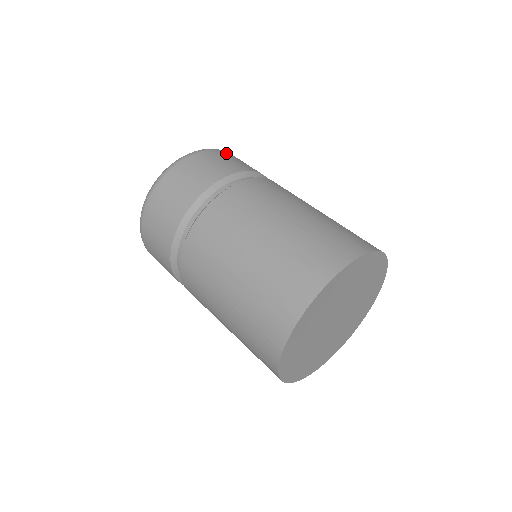
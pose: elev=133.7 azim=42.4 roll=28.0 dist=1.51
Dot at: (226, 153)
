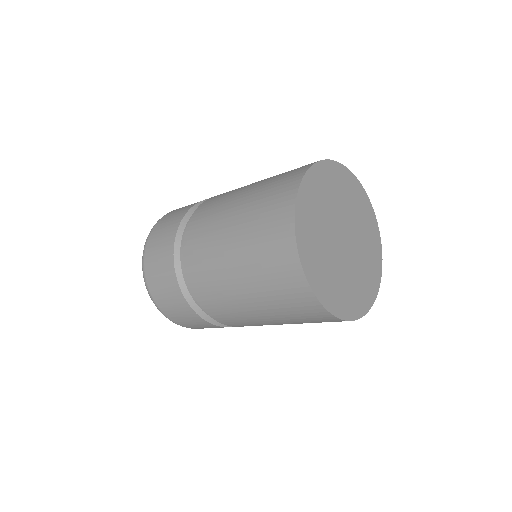
Dot at: occluded
